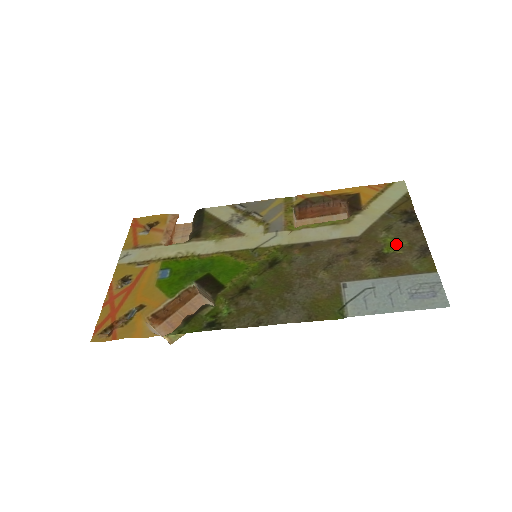
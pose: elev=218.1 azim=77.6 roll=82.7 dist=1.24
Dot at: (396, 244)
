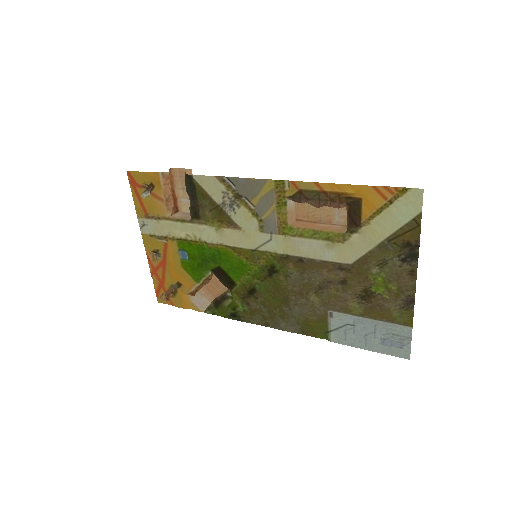
Dot at: (385, 287)
